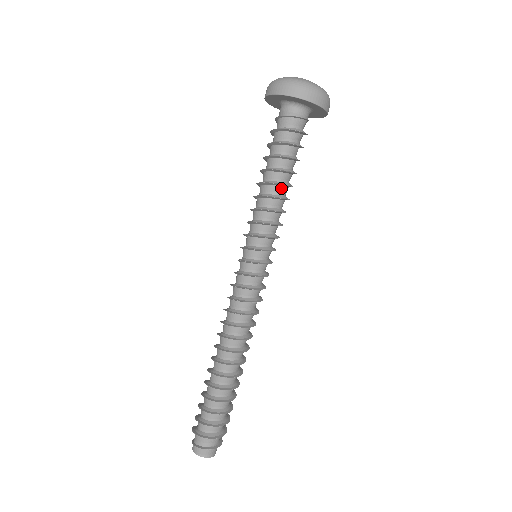
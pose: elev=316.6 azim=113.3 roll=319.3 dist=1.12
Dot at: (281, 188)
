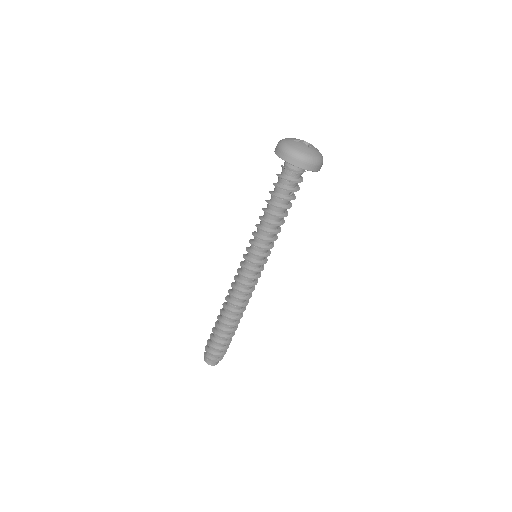
Dot at: (272, 216)
